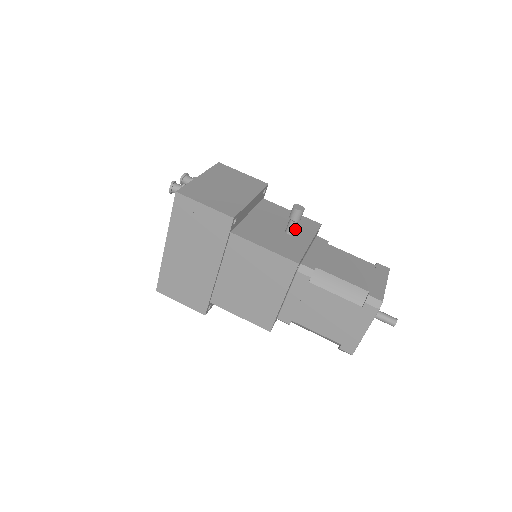
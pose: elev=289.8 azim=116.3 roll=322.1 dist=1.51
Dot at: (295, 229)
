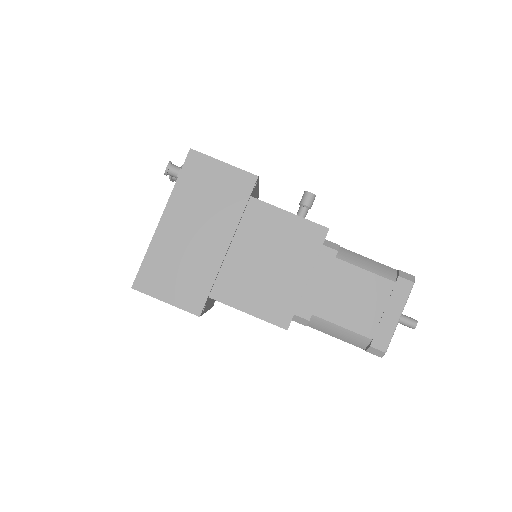
Dot at: occluded
